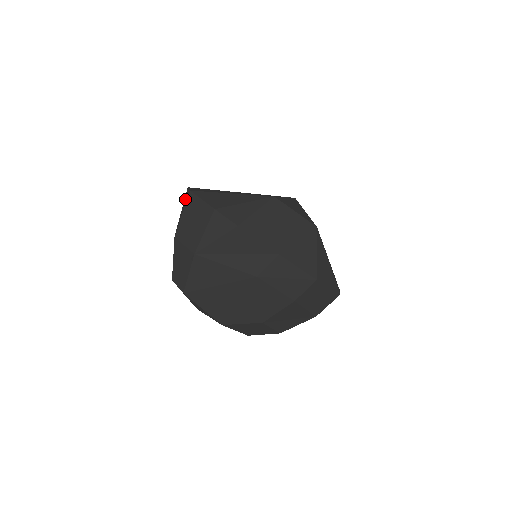
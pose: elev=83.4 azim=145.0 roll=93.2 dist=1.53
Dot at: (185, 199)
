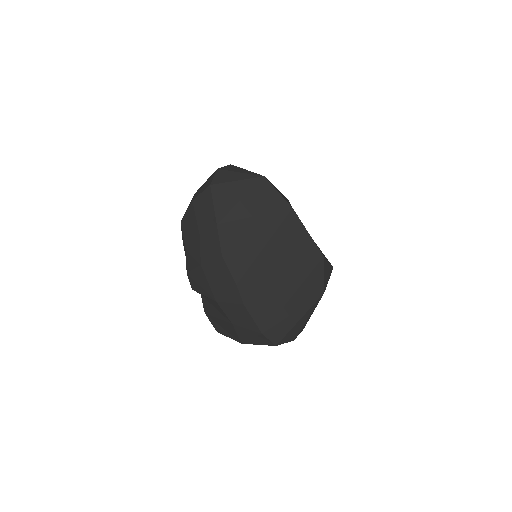
Dot at: (261, 340)
